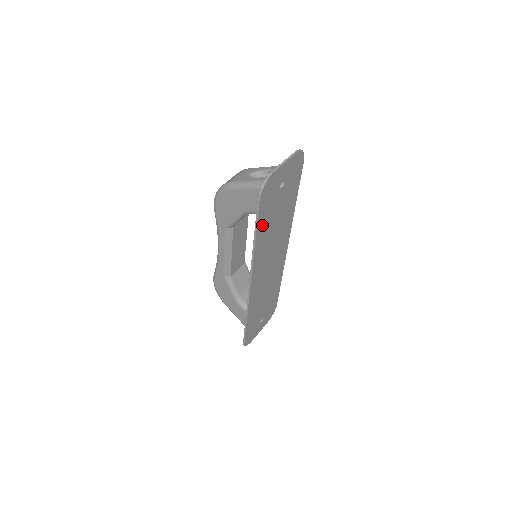
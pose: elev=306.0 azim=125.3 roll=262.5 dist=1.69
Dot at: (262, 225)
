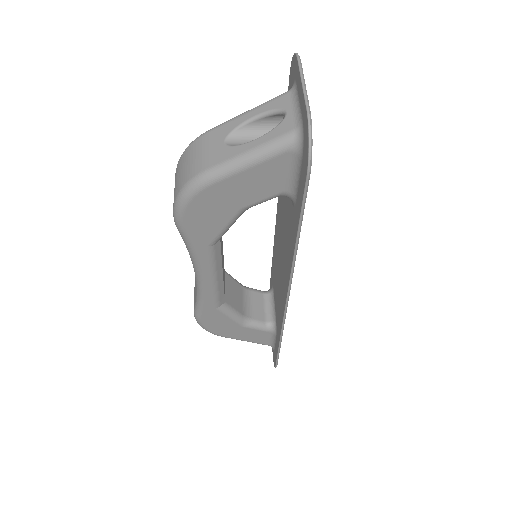
Dot at: occluded
